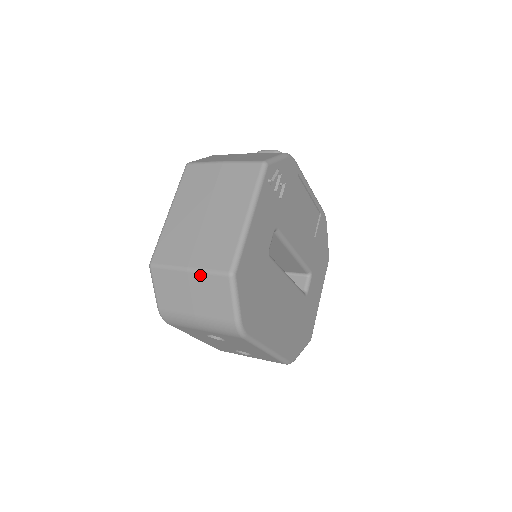
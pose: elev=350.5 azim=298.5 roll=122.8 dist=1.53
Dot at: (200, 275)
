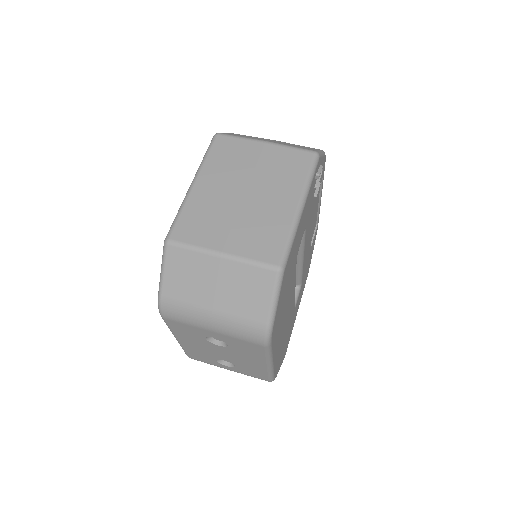
Dot at: (238, 264)
